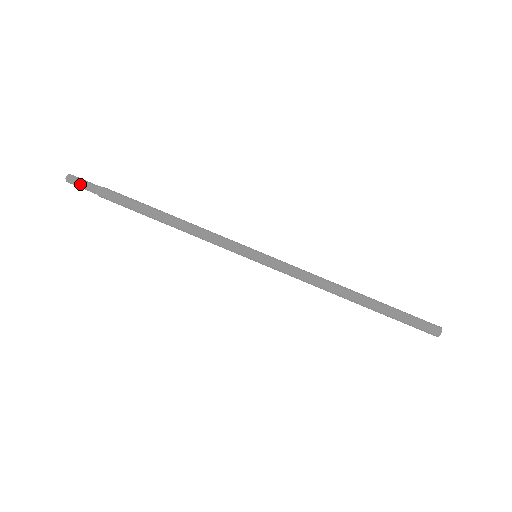
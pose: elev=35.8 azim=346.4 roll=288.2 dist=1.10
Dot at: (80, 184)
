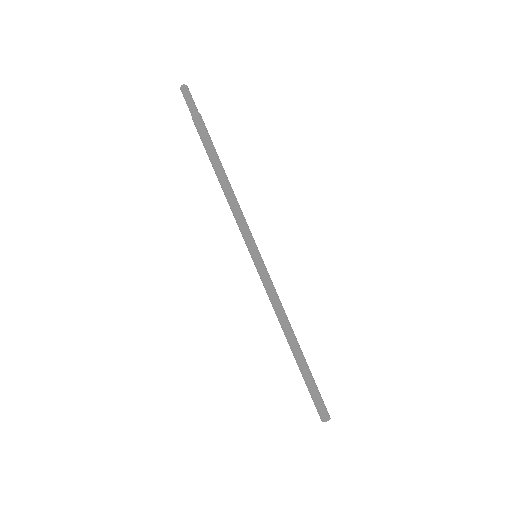
Dot at: (186, 100)
